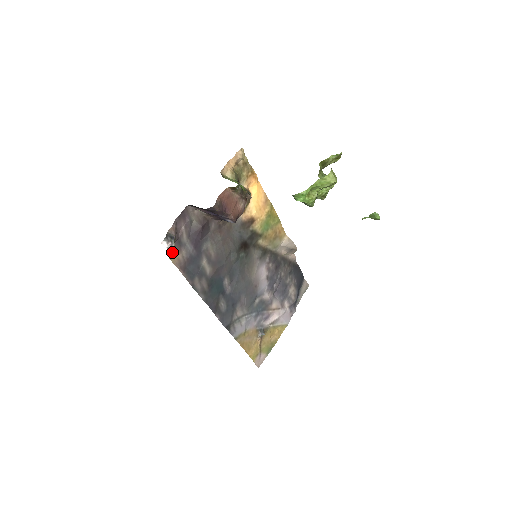
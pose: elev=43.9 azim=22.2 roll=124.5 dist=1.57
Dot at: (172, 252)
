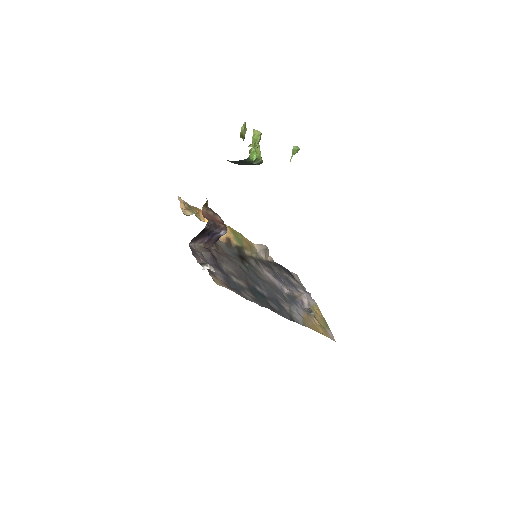
Dot at: occluded
